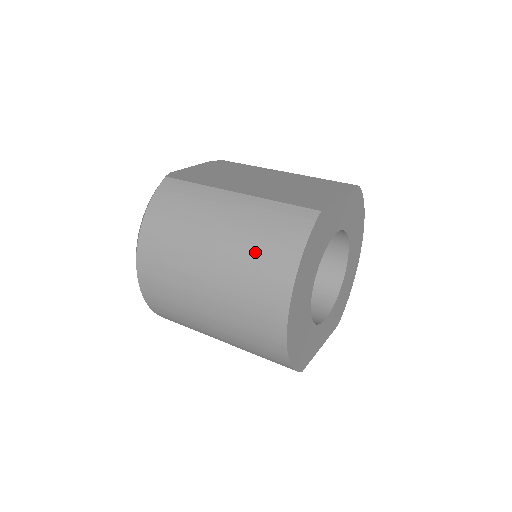
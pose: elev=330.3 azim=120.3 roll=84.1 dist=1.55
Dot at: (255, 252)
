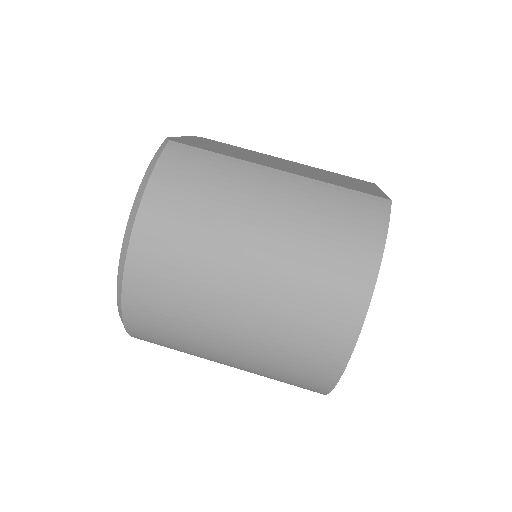
Dot at: (322, 243)
